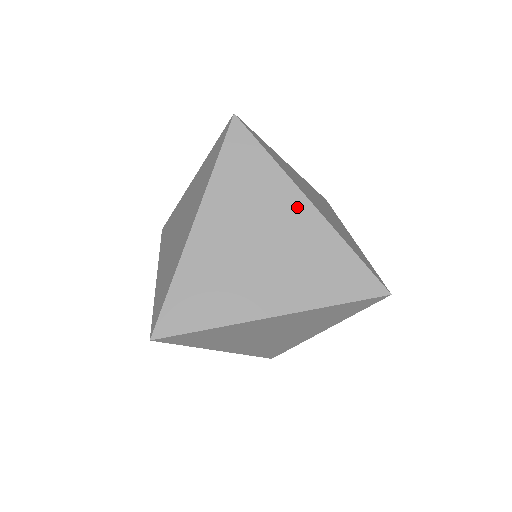
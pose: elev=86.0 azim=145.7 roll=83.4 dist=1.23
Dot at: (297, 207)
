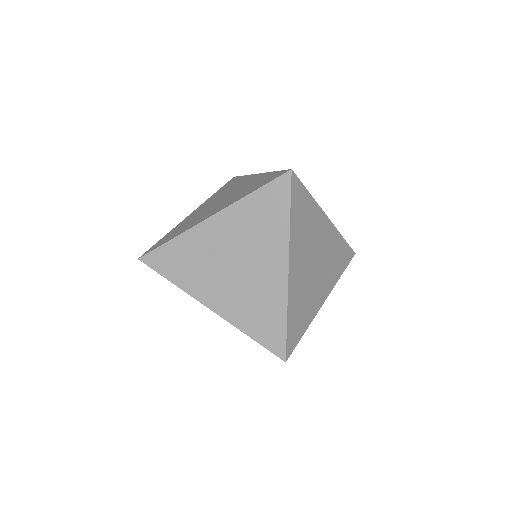
Dot at: (324, 224)
